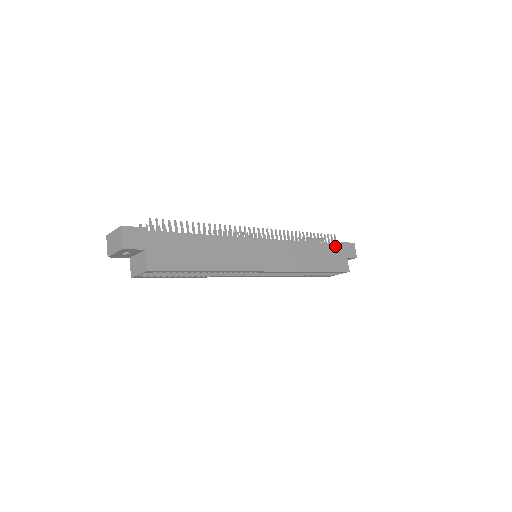
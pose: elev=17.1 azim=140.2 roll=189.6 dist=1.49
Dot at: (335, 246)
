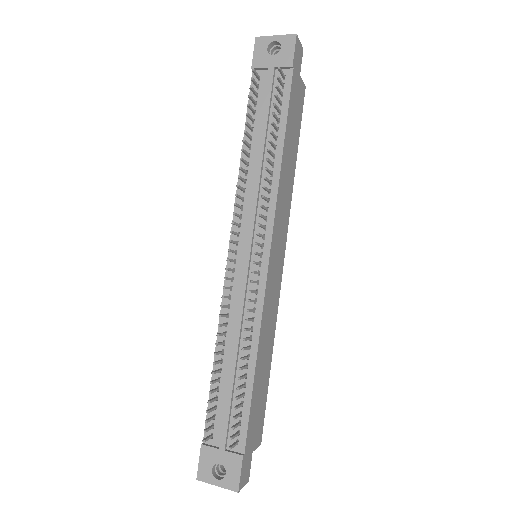
Dot at: (292, 93)
